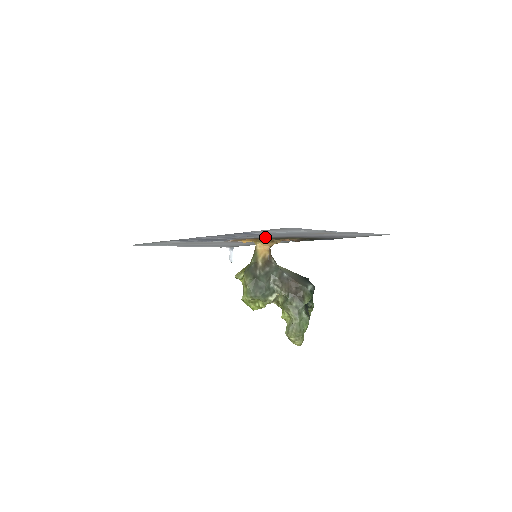
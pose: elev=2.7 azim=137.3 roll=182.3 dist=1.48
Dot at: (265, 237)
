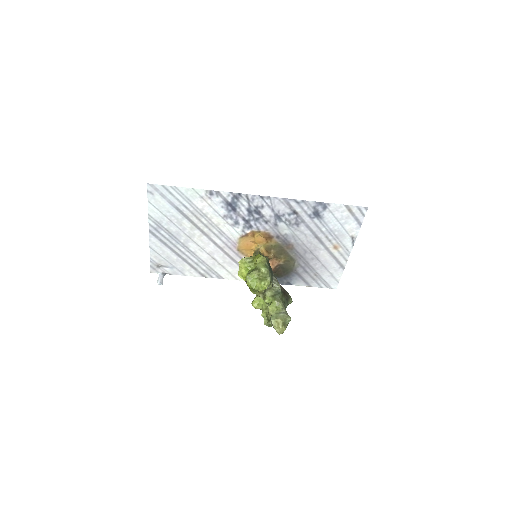
Dot at: (288, 237)
